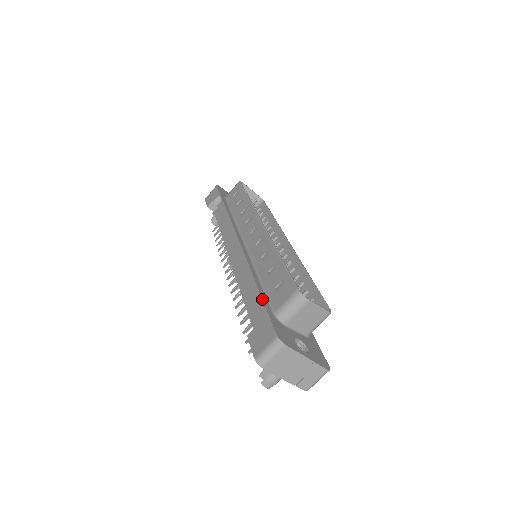
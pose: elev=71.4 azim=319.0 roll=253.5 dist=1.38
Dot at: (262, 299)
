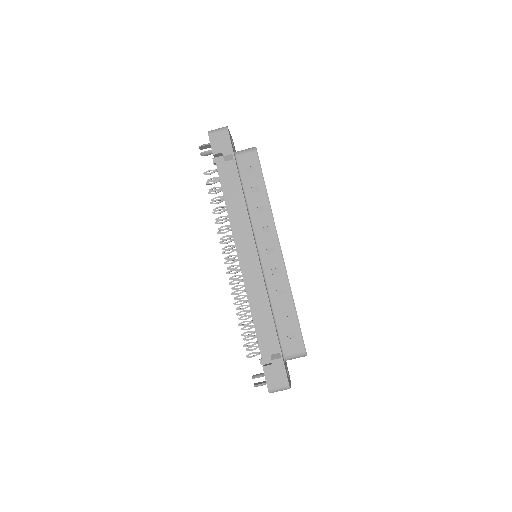
Dot at: occluded
